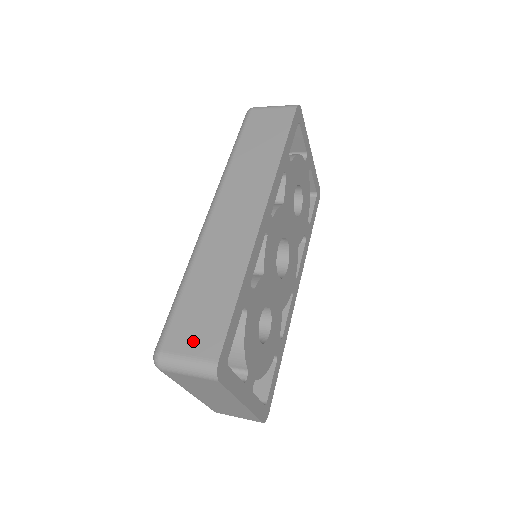
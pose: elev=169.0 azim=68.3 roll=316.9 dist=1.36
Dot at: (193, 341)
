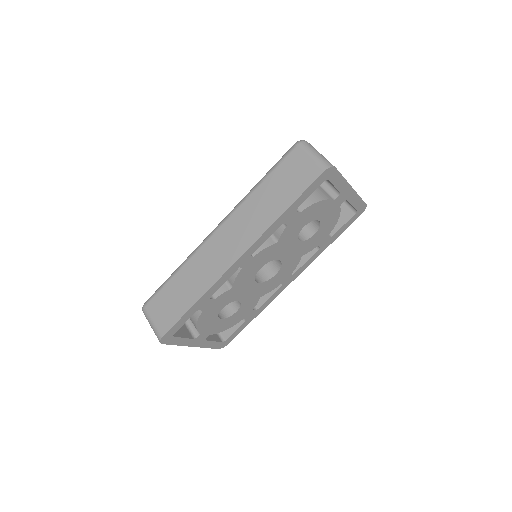
Dot at: (159, 315)
